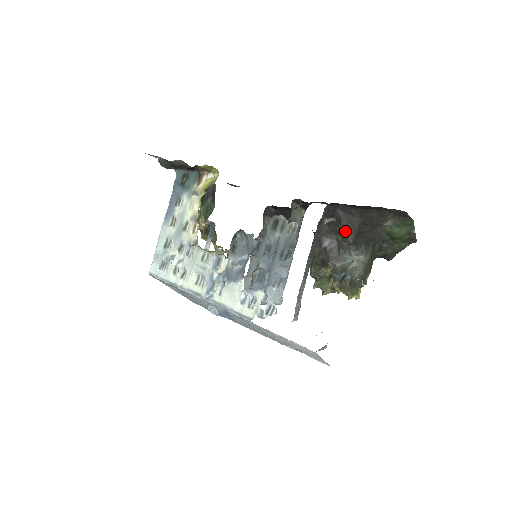
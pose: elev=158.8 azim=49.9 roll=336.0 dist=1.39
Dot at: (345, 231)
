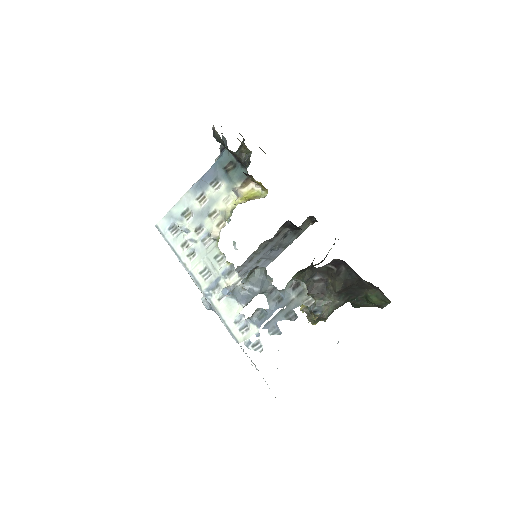
Dot at: (338, 282)
